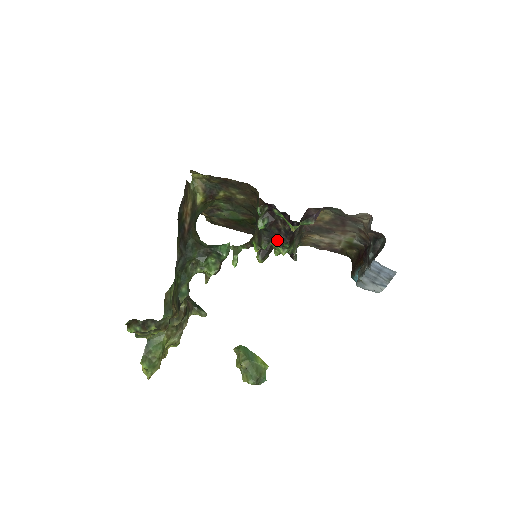
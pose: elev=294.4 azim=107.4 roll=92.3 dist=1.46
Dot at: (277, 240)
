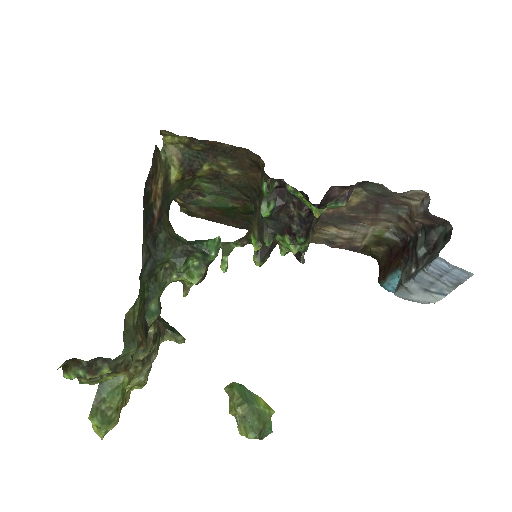
Dot at: (287, 232)
